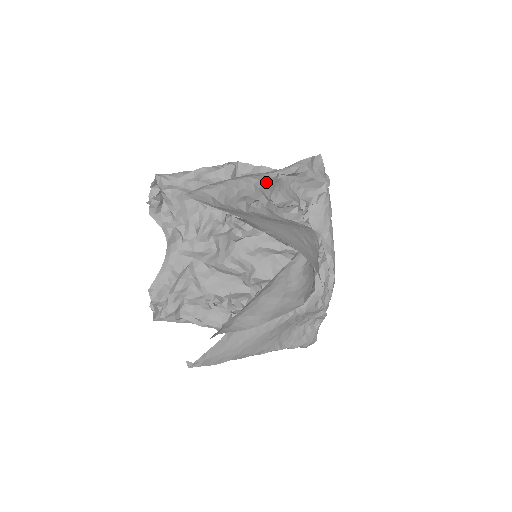
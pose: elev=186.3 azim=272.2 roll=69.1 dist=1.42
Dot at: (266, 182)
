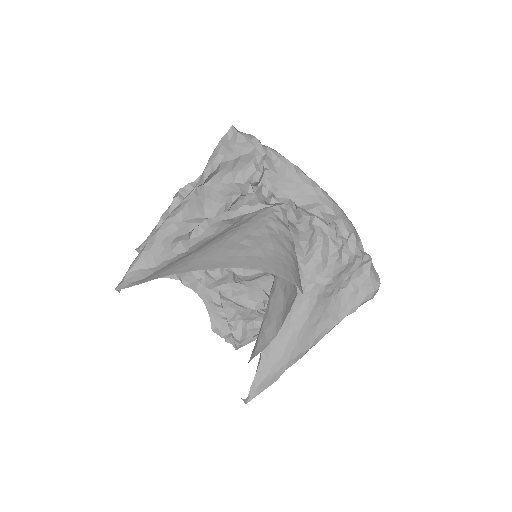
Dot at: (186, 209)
